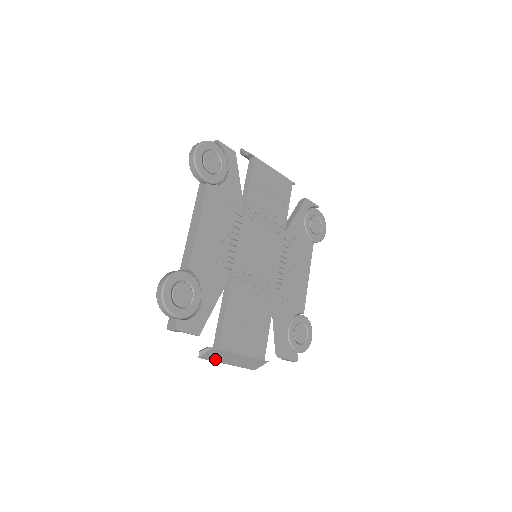
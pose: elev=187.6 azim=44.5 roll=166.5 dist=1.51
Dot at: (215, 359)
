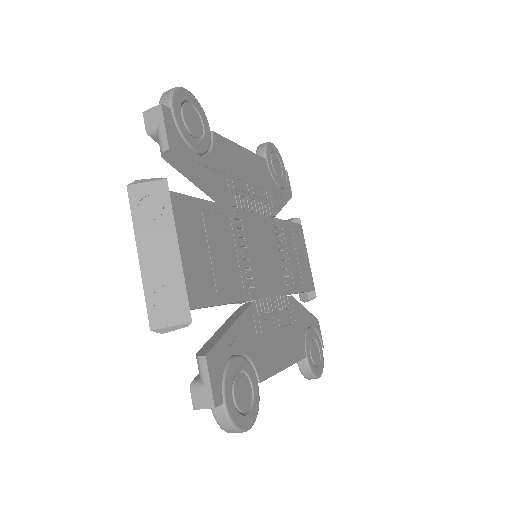
Dot at: (139, 217)
